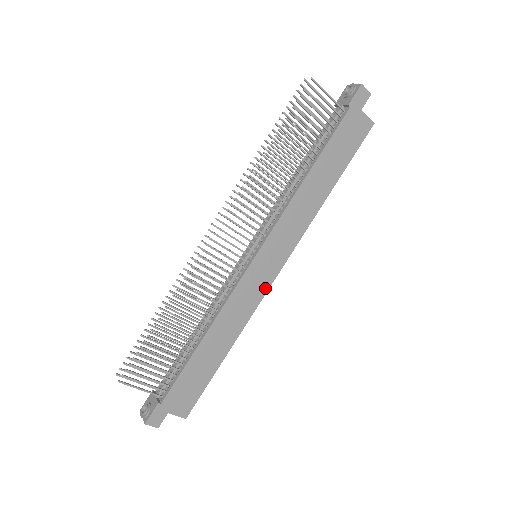
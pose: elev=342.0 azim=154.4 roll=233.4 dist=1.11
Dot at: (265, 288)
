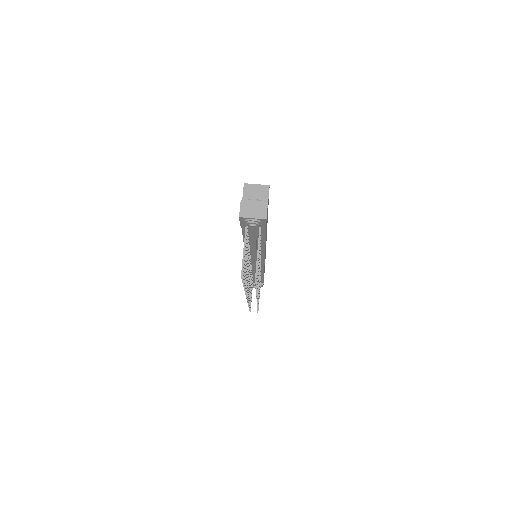
Dot at: occluded
